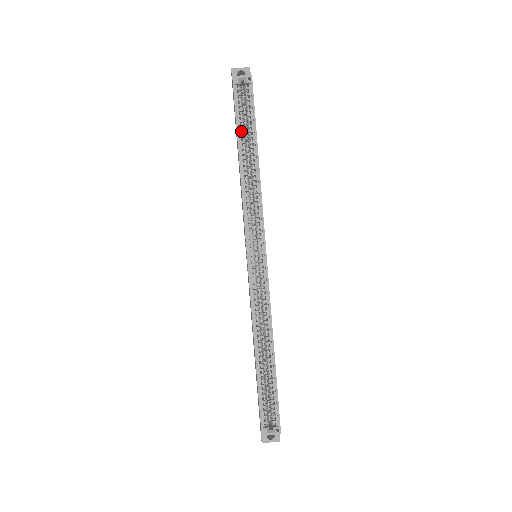
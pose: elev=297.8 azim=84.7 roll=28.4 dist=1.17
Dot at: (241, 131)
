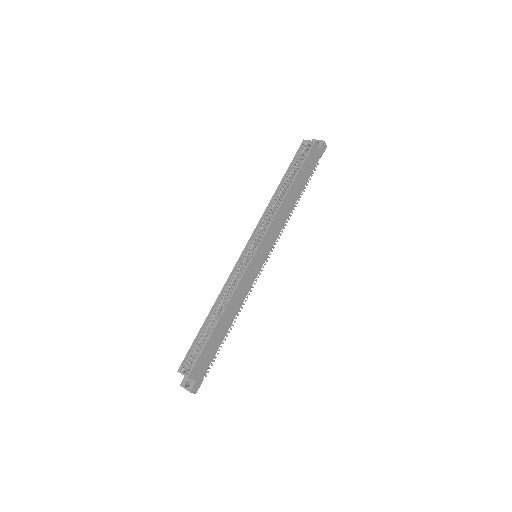
Dot at: (290, 172)
